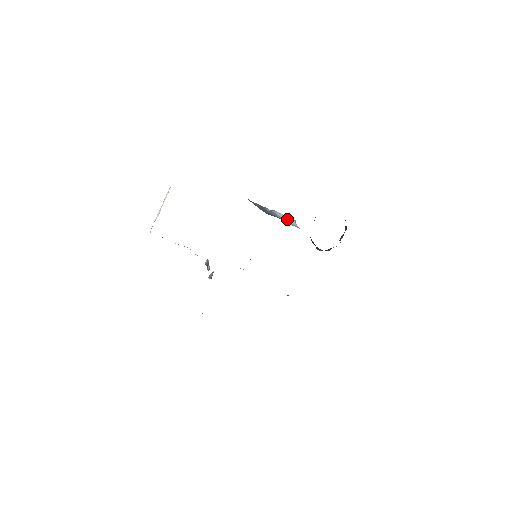
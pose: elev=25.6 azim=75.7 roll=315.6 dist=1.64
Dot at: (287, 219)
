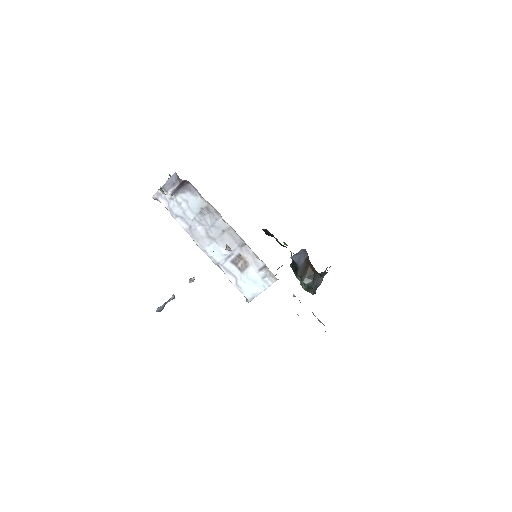
Dot at: occluded
